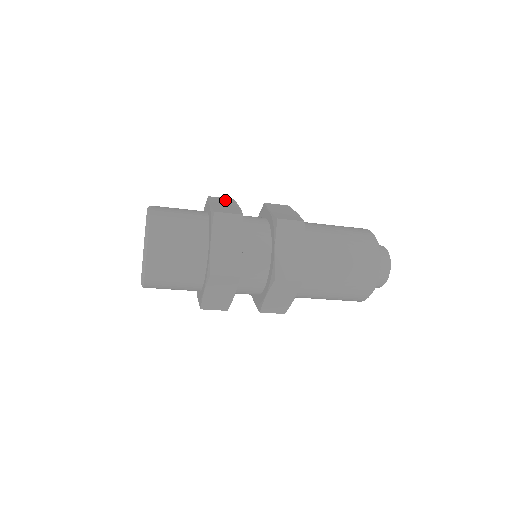
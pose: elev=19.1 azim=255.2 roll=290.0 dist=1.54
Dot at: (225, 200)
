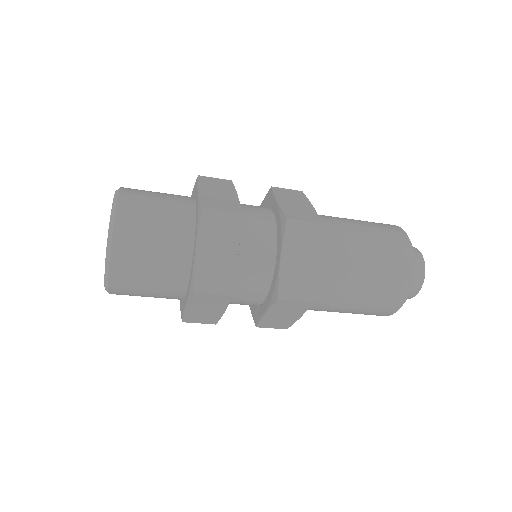
Dot at: (220, 183)
